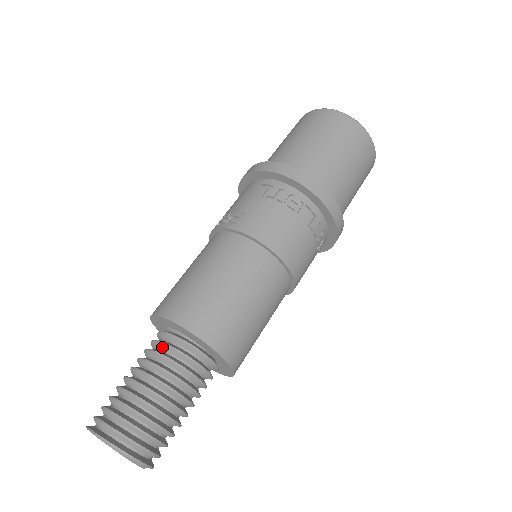
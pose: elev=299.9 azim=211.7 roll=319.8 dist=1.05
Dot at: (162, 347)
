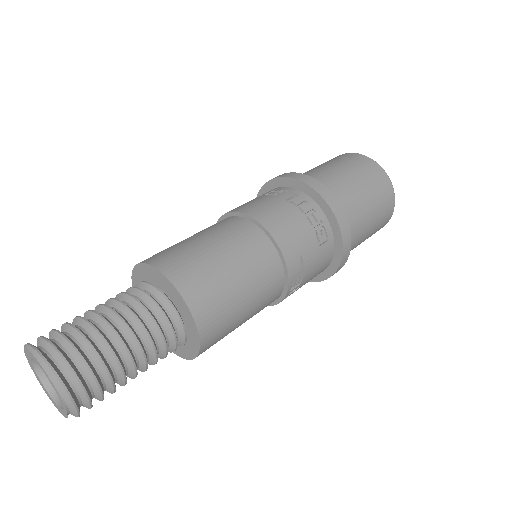
Dot at: occluded
